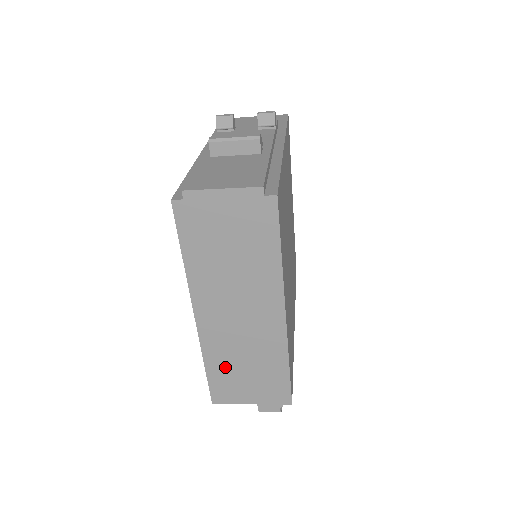
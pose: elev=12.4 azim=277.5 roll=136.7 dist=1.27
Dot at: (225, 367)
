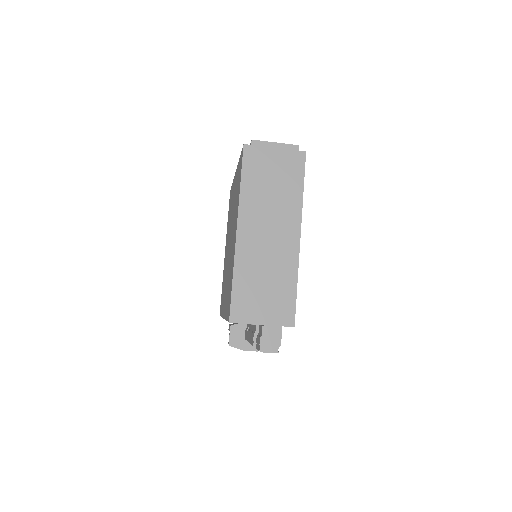
Dot at: (248, 282)
